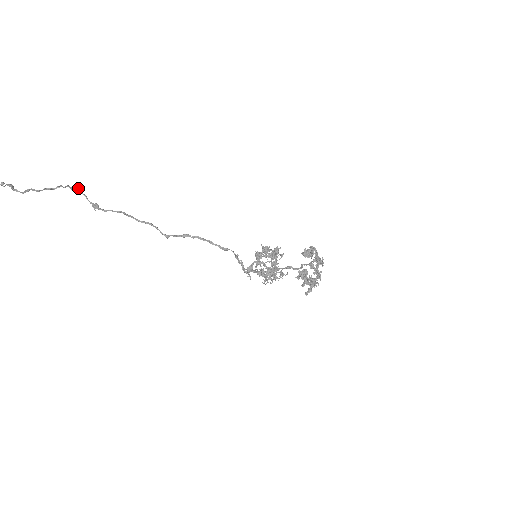
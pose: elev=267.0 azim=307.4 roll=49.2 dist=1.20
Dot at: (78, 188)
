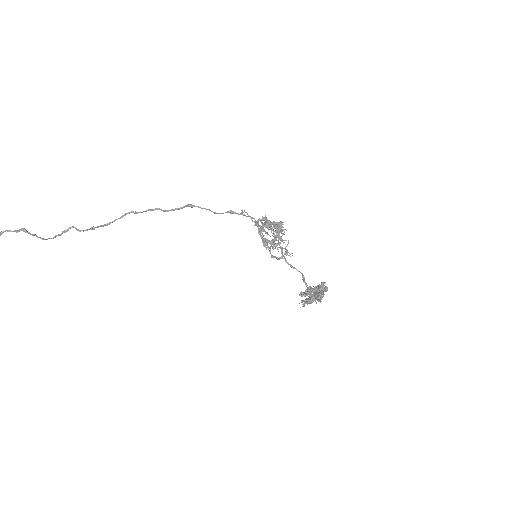
Dot at: (75, 227)
